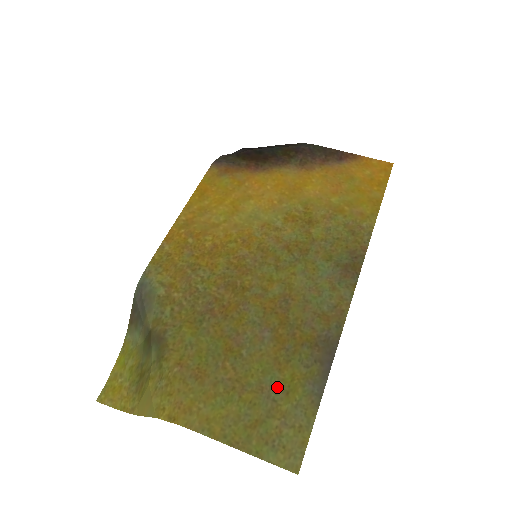
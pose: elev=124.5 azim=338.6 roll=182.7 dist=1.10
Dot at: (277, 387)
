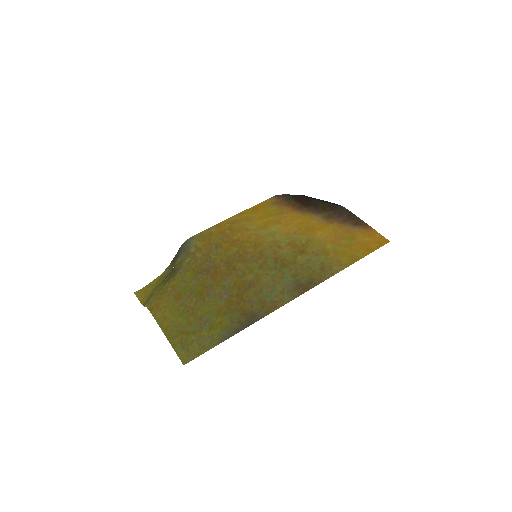
Dot at: (208, 323)
